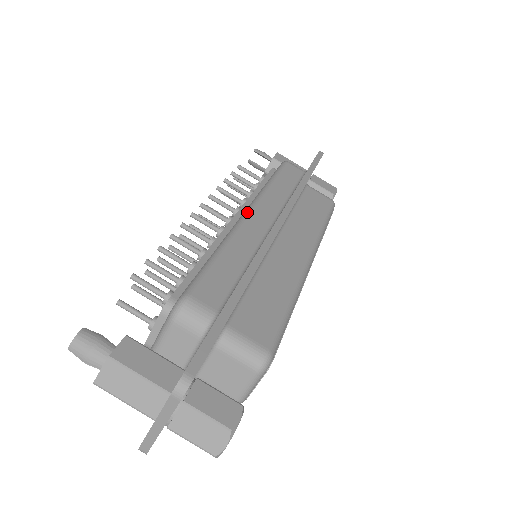
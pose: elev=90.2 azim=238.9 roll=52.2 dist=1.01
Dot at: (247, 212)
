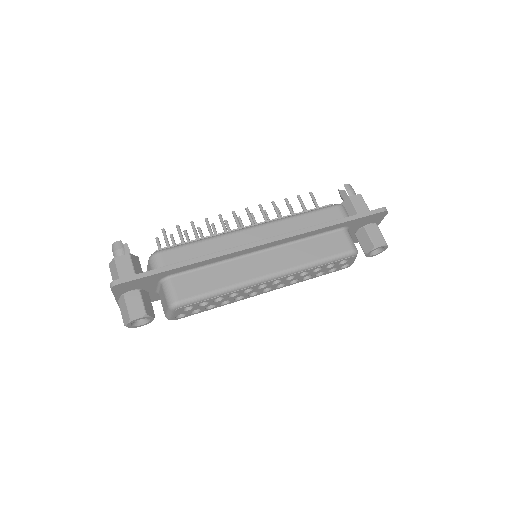
Dot at: (252, 226)
